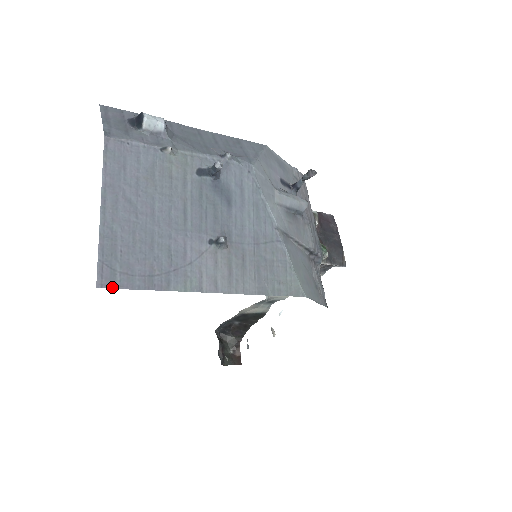
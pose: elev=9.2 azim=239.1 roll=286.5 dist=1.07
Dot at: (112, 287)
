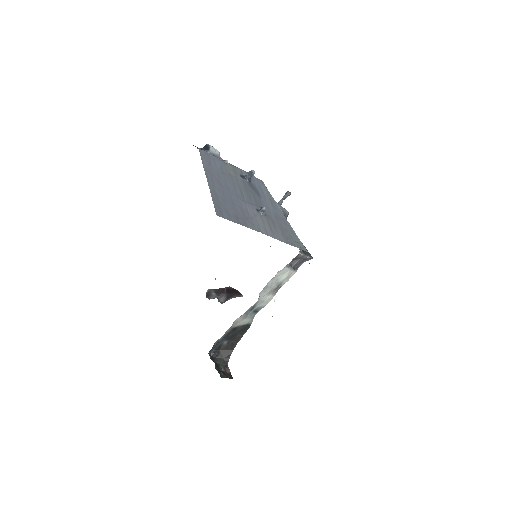
Dot at: (223, 217)
